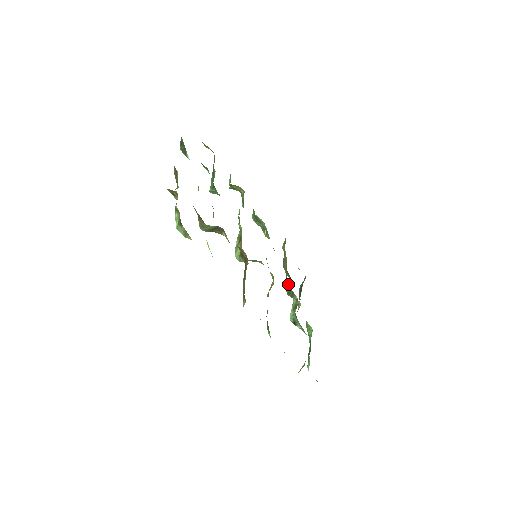
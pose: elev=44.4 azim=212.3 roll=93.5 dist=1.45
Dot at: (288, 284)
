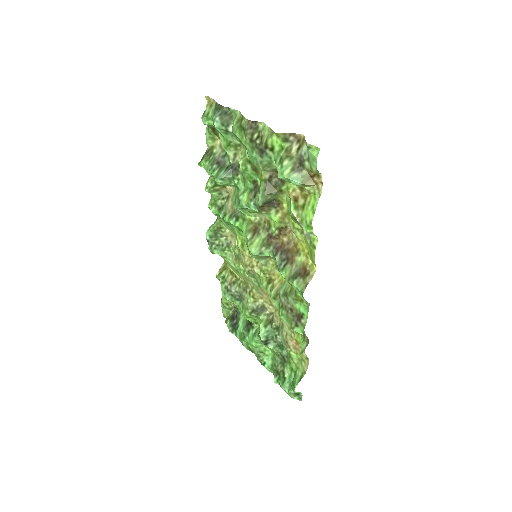
Dot at: (254, 301)
